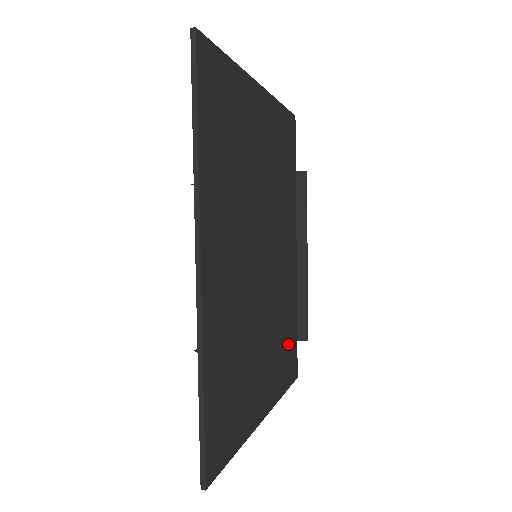
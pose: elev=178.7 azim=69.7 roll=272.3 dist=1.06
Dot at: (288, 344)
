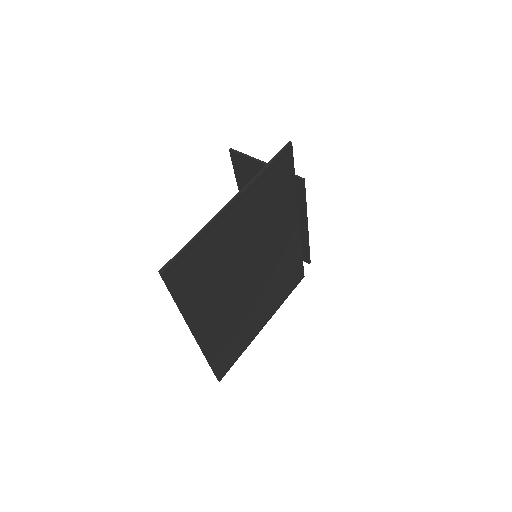
Dot at: (290, 275)
